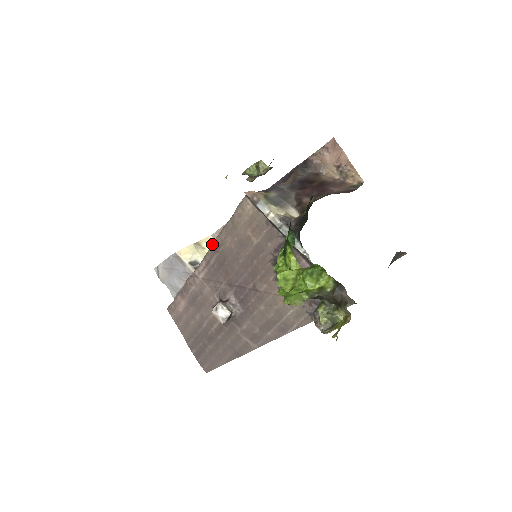
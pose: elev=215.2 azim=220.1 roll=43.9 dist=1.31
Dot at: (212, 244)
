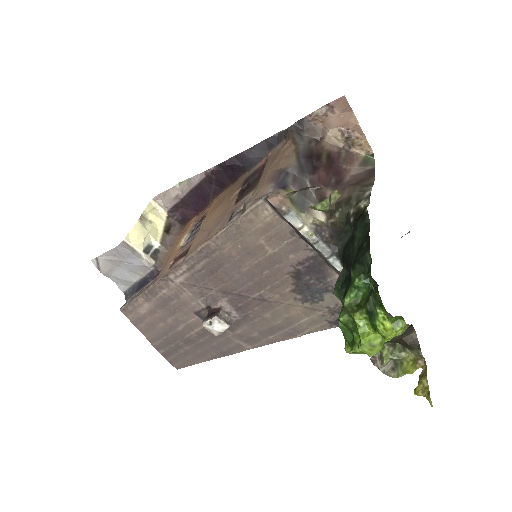
Dot at: (201, 248)
